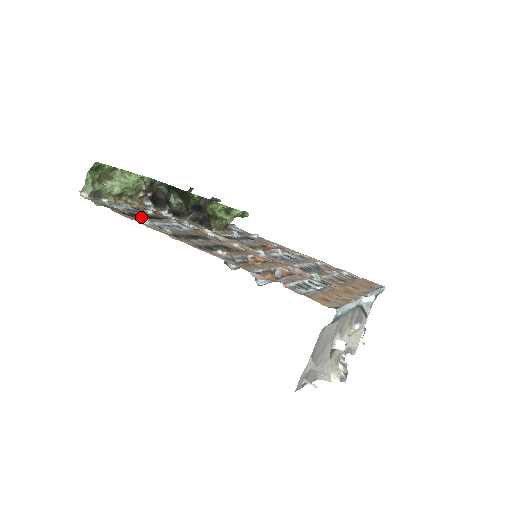
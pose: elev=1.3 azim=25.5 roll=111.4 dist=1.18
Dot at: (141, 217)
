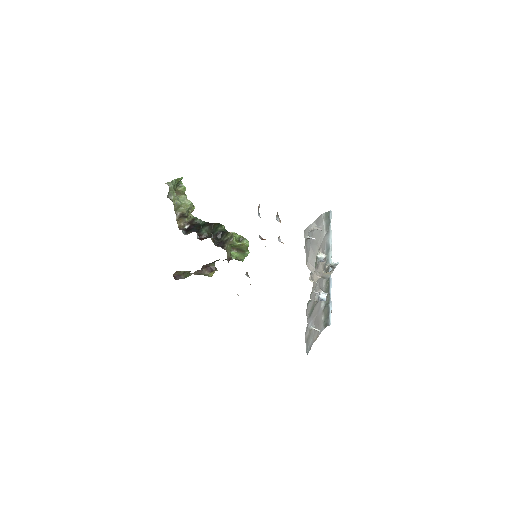
Dot at: occluded
